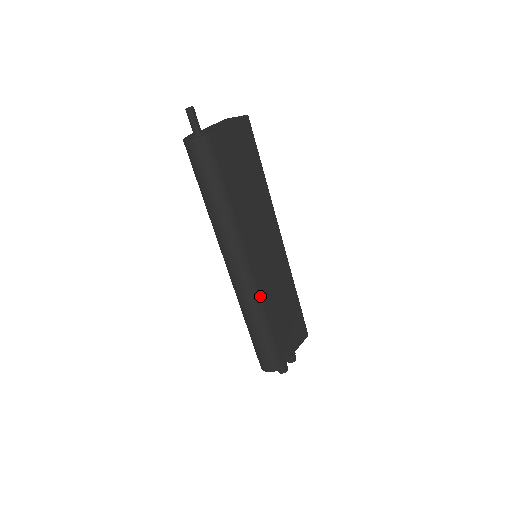
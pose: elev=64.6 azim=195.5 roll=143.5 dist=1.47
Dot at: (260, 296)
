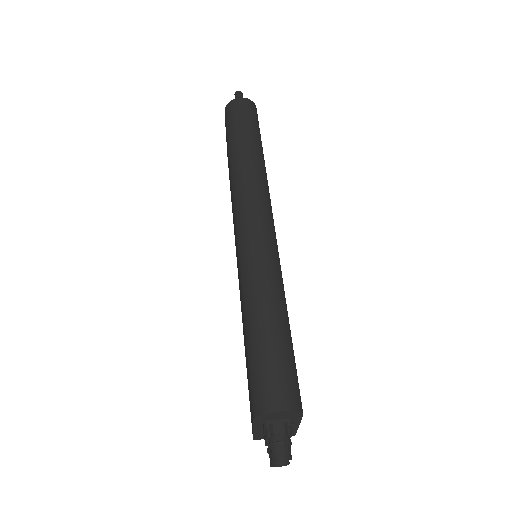
Dot at: (281, 272)
